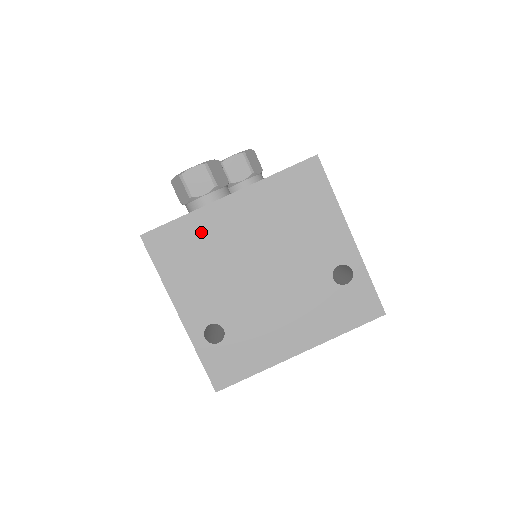
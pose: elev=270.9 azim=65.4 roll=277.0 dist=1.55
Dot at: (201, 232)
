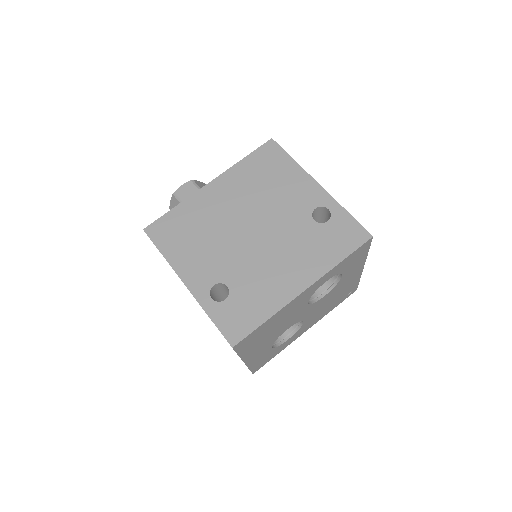
Dot at: (192, 214)
